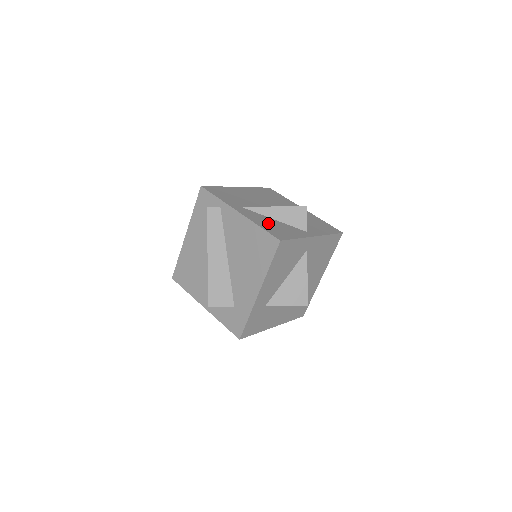
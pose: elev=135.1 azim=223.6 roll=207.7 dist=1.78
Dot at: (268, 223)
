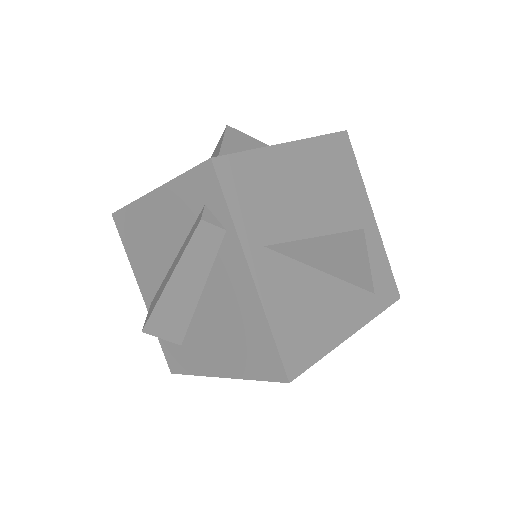
Dot at: (292, 309)
